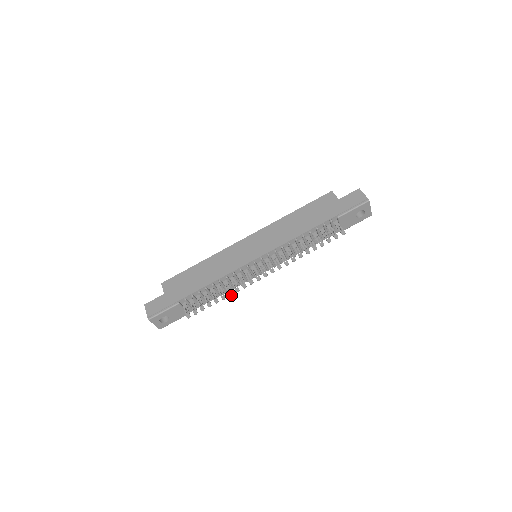
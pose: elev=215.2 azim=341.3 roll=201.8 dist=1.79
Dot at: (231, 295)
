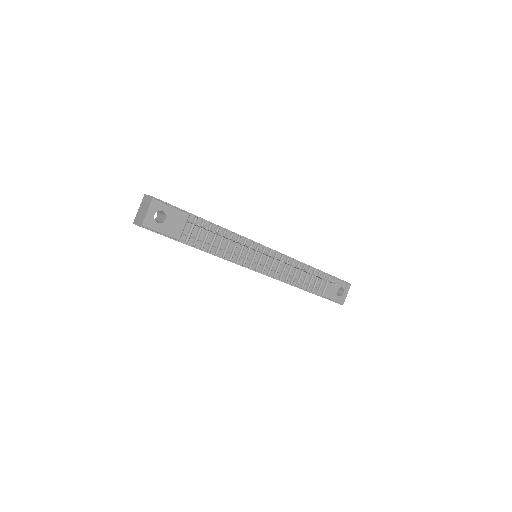
Dot at: occluded
